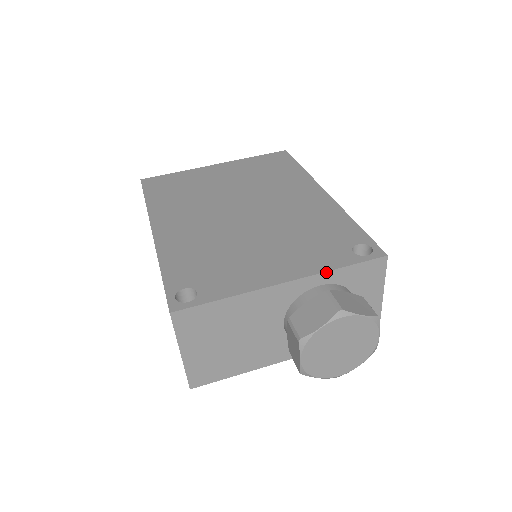
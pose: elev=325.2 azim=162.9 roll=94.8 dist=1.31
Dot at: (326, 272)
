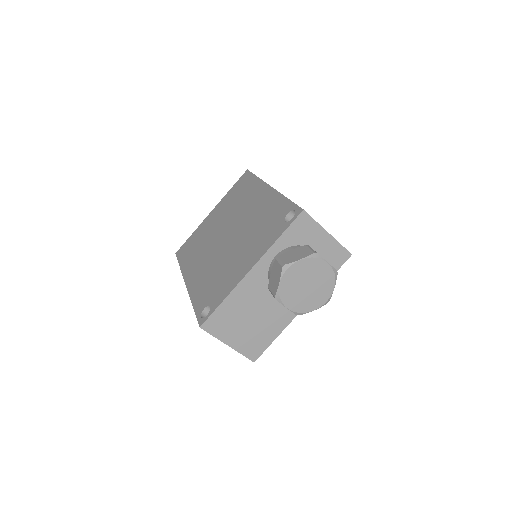
Dot at: (271, 246)
